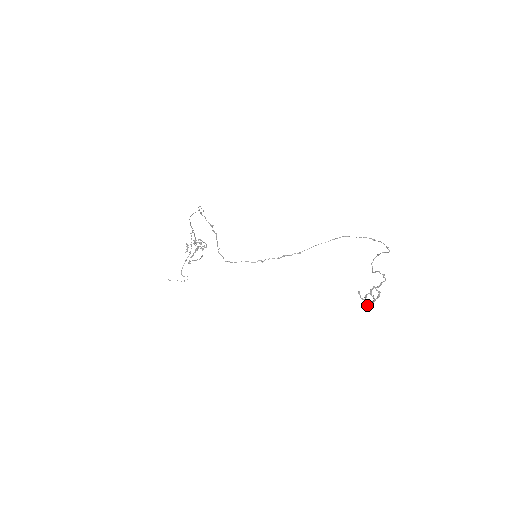
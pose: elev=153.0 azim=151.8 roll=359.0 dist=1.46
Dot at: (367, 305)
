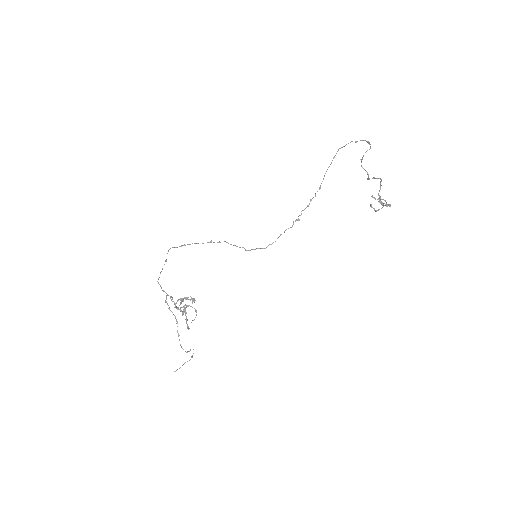
Dot at: (390, 205)
